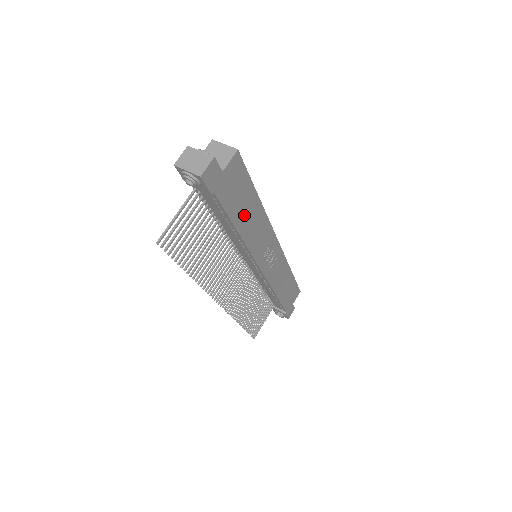
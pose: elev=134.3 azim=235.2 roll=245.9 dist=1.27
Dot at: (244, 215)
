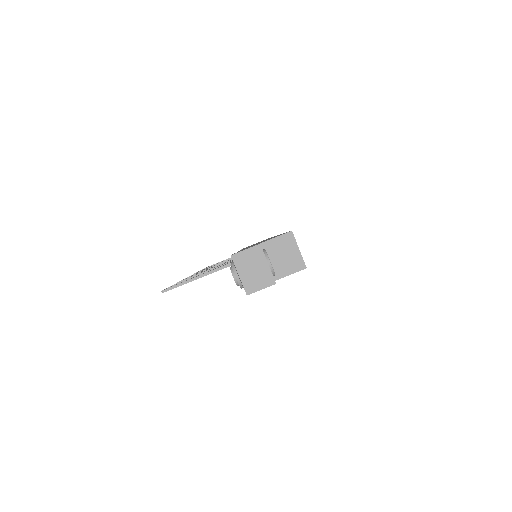
Dot at: occluded
